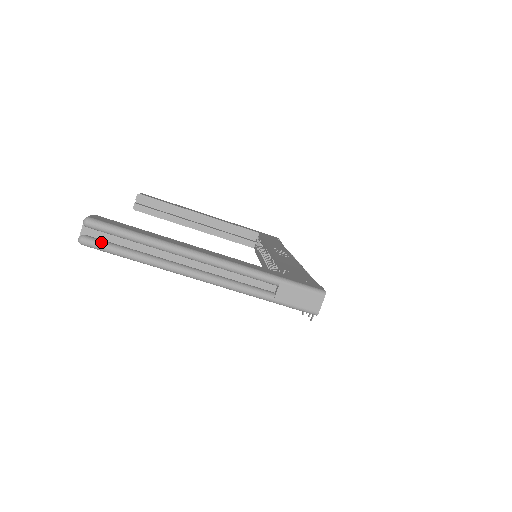
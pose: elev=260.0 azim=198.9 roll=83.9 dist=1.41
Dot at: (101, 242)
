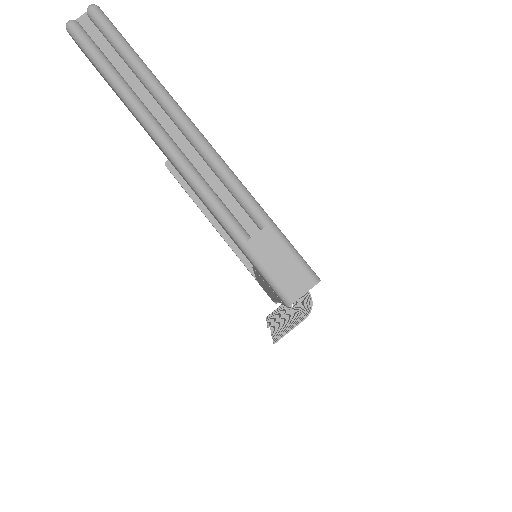
Dot at: (90, 39)
